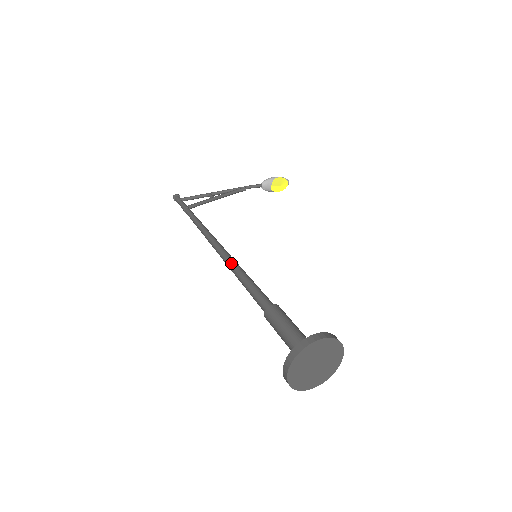
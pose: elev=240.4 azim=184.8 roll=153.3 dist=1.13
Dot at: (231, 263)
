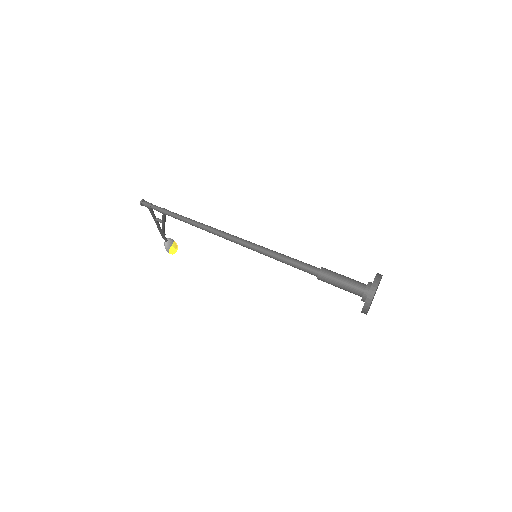
Dot at: (261, 246)
